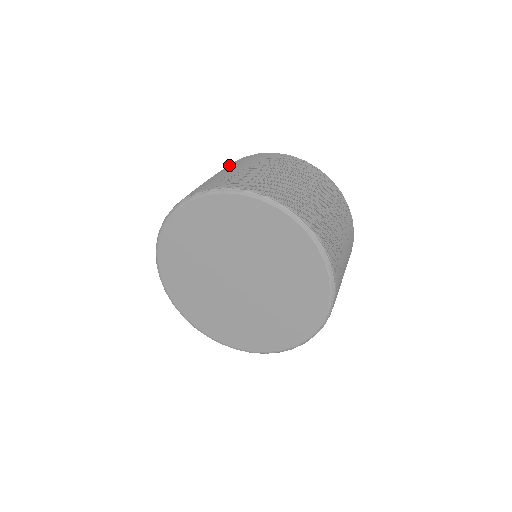
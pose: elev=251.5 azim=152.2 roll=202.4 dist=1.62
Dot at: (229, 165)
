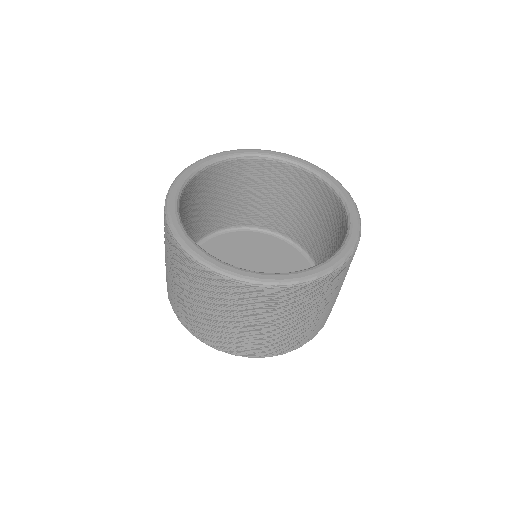
Dot at: occluded
